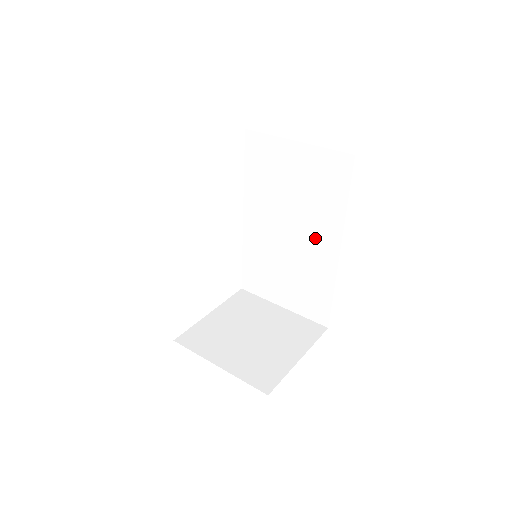
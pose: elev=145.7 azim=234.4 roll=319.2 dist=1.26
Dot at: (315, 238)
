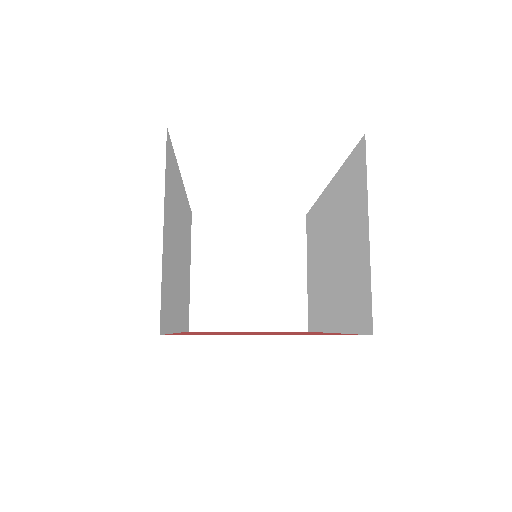
Dot at: (332, 295)
